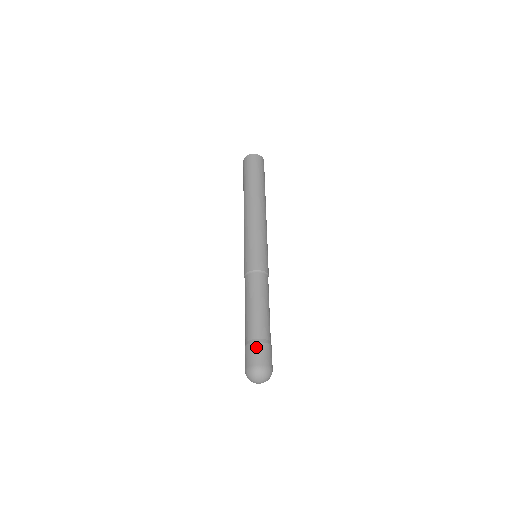
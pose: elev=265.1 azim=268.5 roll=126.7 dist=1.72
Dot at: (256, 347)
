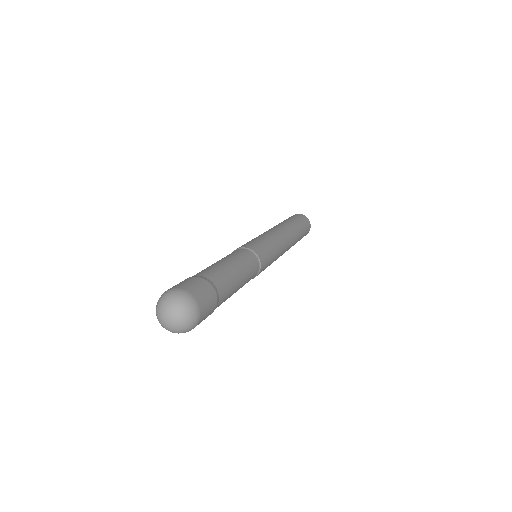
Dot at: (207, 285)
